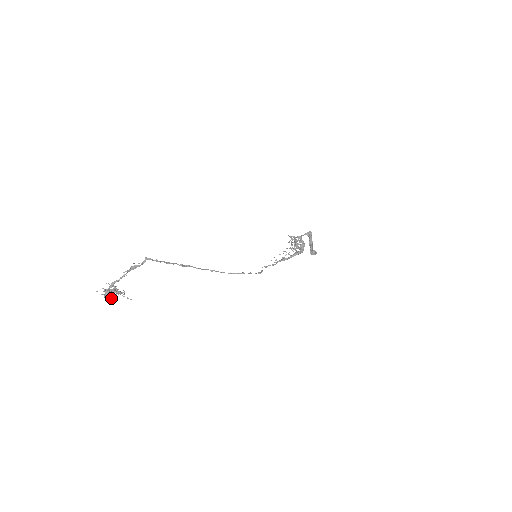
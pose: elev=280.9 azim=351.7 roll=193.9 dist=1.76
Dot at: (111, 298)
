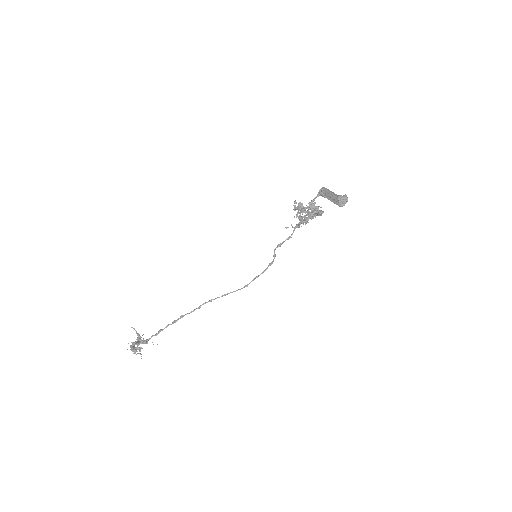
Dot at: (140, 350)
